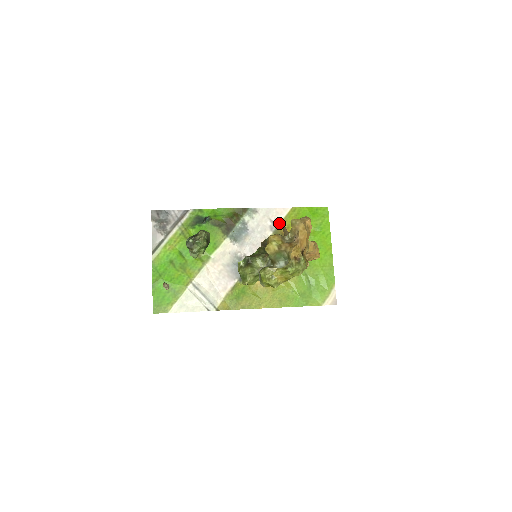
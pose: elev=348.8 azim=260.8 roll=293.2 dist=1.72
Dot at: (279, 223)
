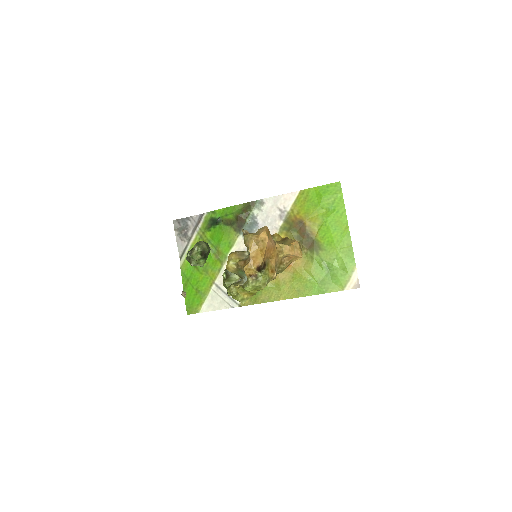
Dot at: occluded
